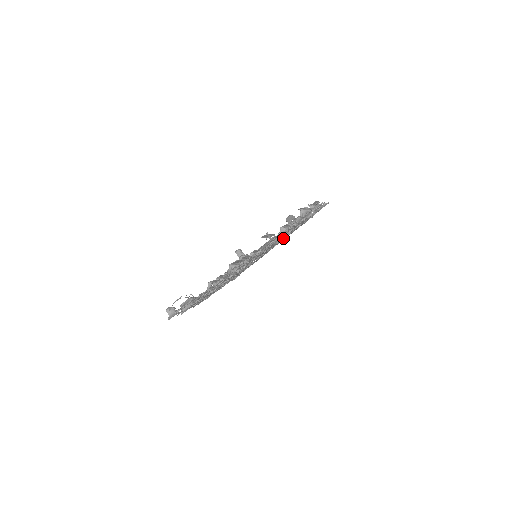
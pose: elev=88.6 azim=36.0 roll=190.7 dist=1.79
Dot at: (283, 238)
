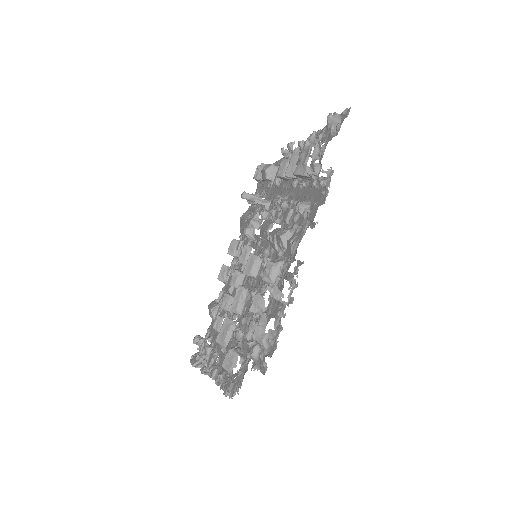
Dot at: (275, 254)
